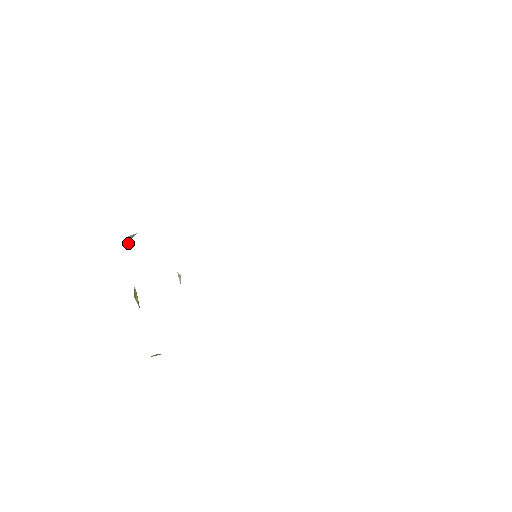
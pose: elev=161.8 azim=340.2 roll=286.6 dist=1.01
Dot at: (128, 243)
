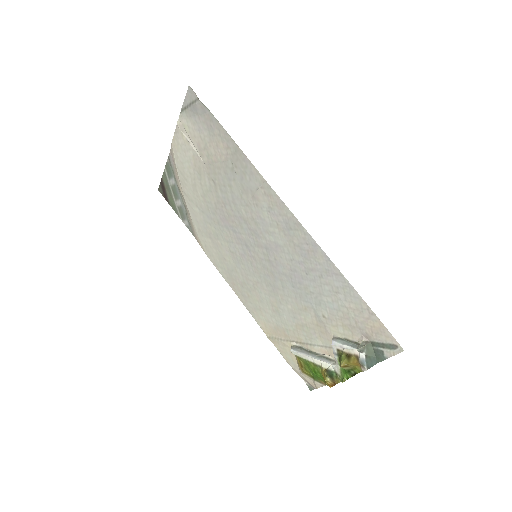
Dot at: (360, 352)
